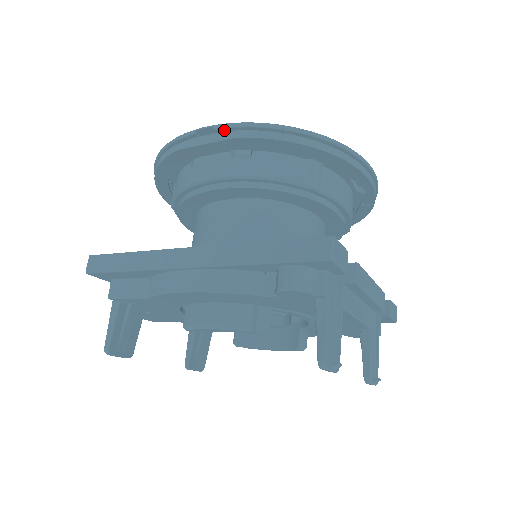
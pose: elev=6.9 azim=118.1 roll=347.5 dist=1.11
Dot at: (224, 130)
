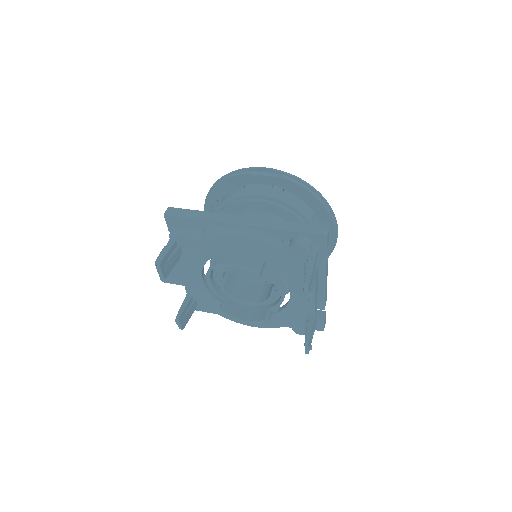
Dot at: (275, 172)
